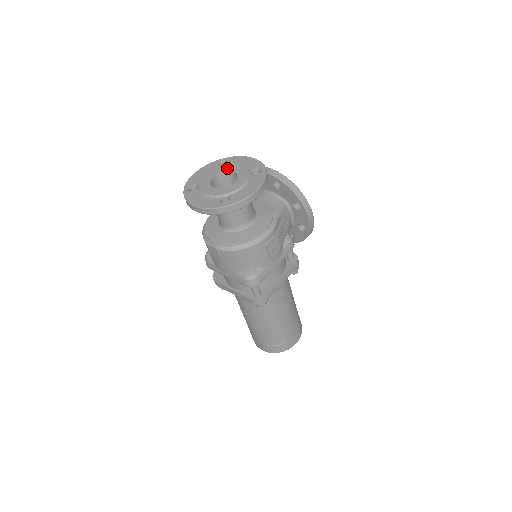
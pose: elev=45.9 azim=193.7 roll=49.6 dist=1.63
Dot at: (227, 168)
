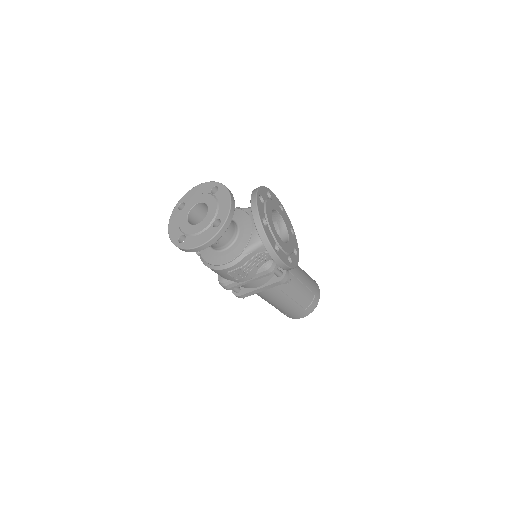
Dot at: (208, 201)
